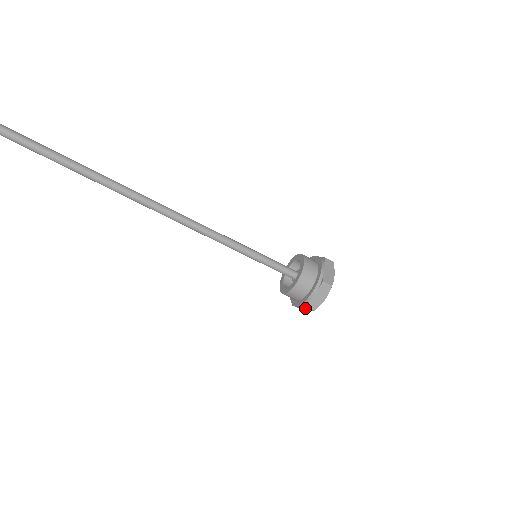
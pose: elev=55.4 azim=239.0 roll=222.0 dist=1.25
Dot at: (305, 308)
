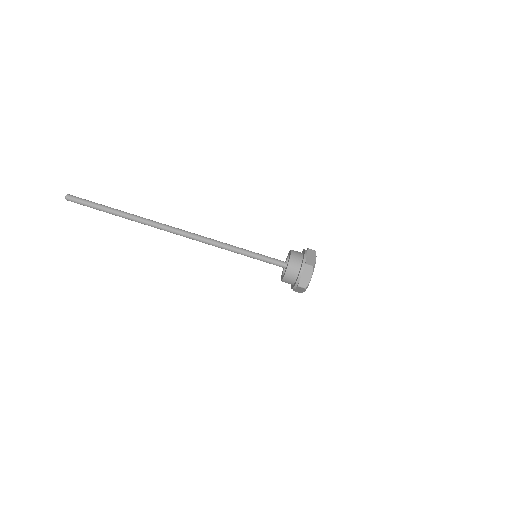
Dot at: (306, 271)
